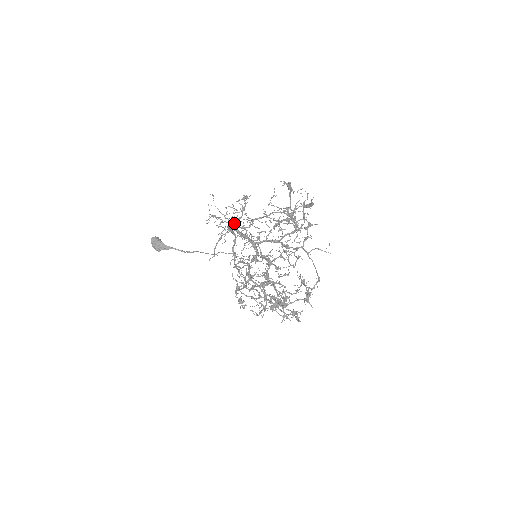
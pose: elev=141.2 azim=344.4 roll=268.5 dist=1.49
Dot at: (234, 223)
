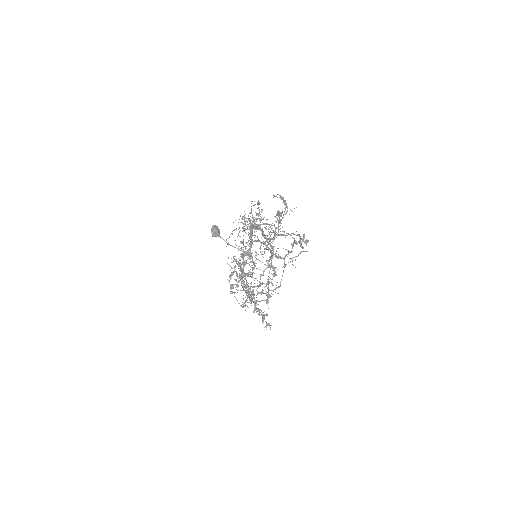
Dot at: (244, 220)
